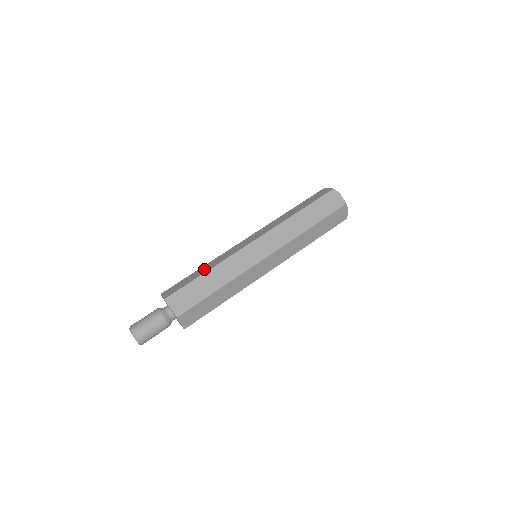
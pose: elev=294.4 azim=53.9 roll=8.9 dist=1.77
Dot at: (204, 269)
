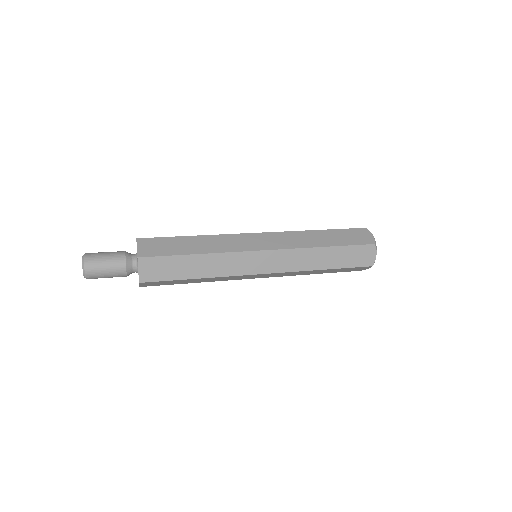
Dot at: occluded
